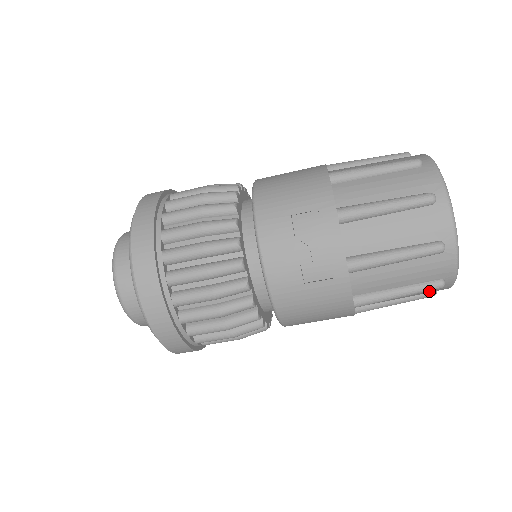
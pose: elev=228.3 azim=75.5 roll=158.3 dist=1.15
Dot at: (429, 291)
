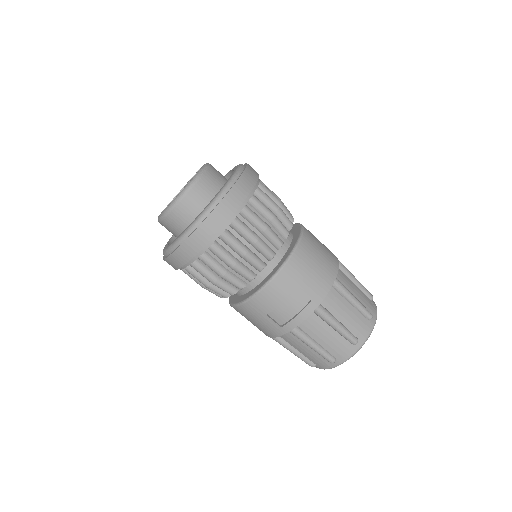
Dot at: occluded
